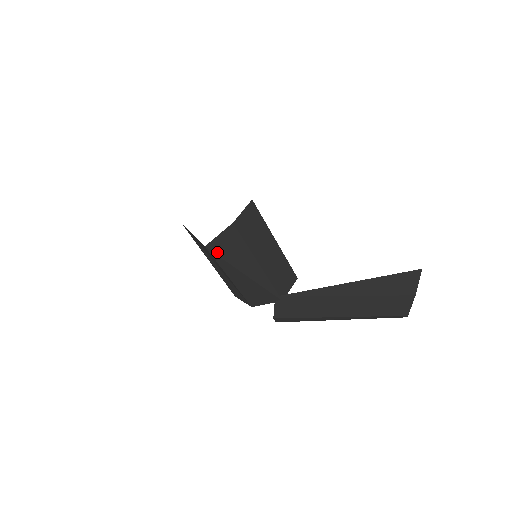
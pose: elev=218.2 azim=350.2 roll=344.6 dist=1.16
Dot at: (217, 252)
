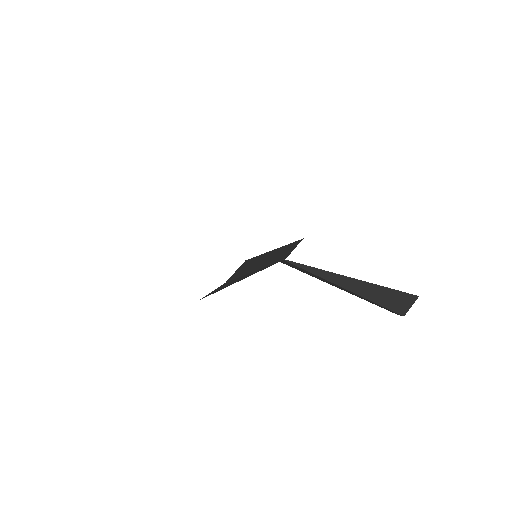
Dot at: (212, 293)
